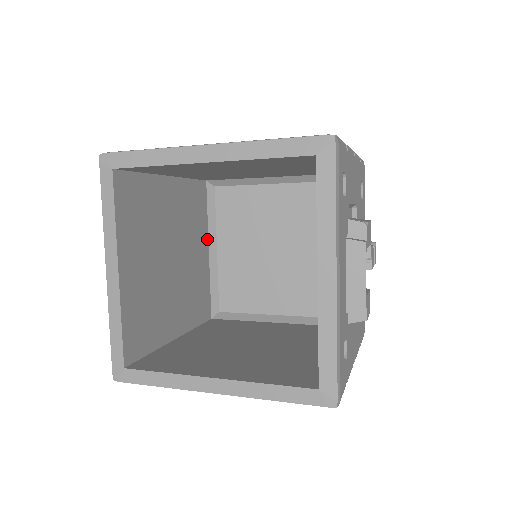
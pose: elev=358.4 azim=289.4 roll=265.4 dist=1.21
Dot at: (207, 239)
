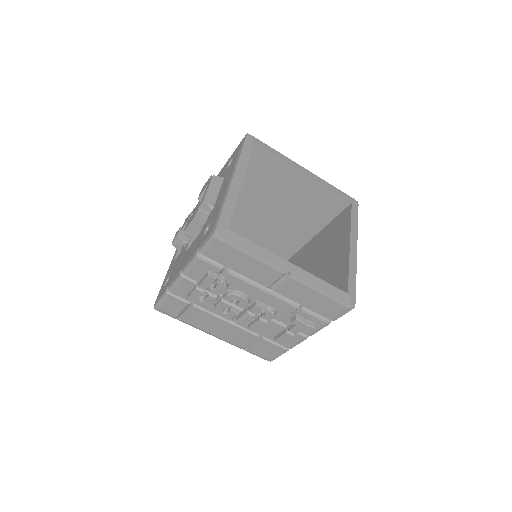
Dot at: occluded
